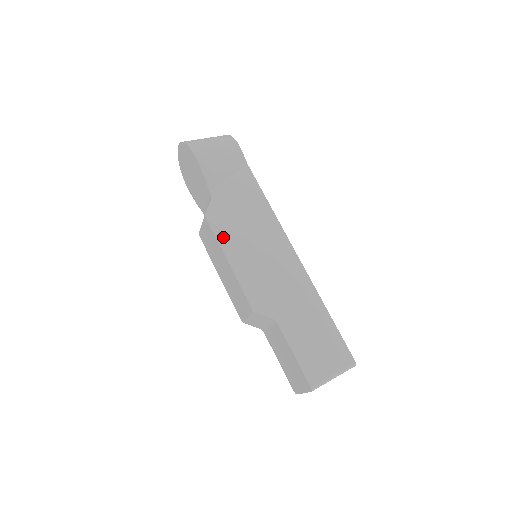
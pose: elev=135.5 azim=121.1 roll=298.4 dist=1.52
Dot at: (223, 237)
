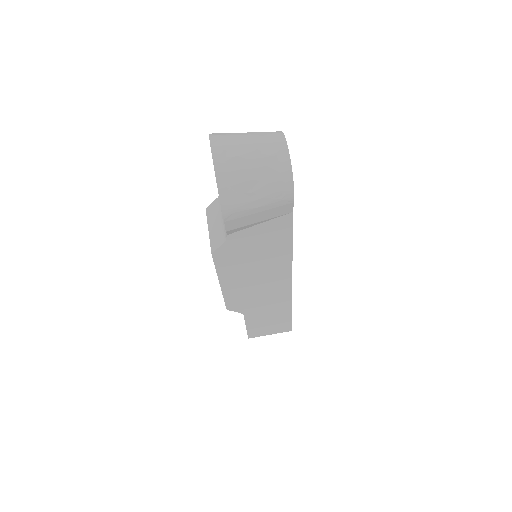
Dot at: (223, 269)
